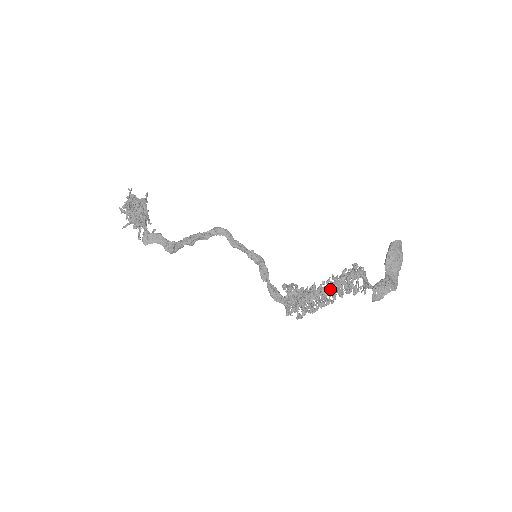
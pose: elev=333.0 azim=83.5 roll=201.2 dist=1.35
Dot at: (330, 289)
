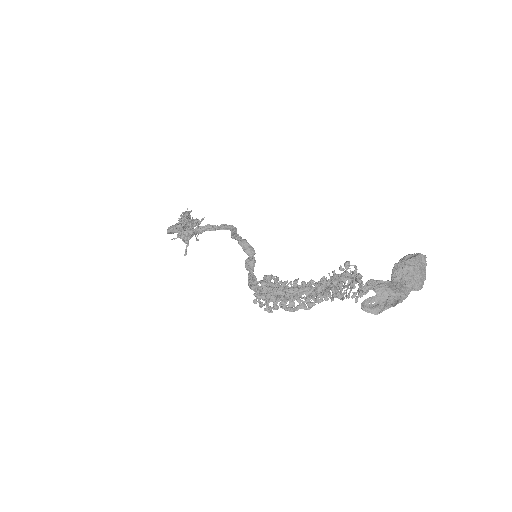
Dot at: (315, 289)
